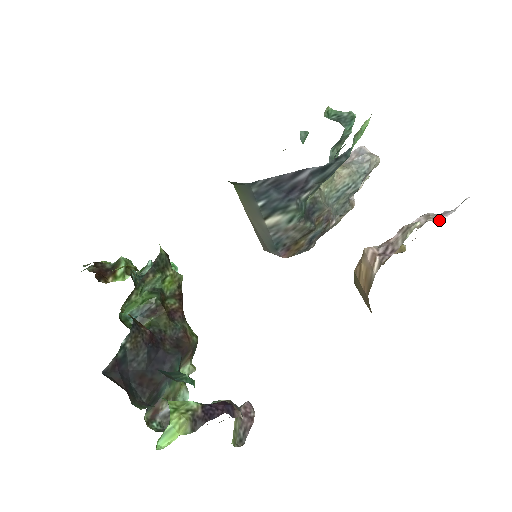
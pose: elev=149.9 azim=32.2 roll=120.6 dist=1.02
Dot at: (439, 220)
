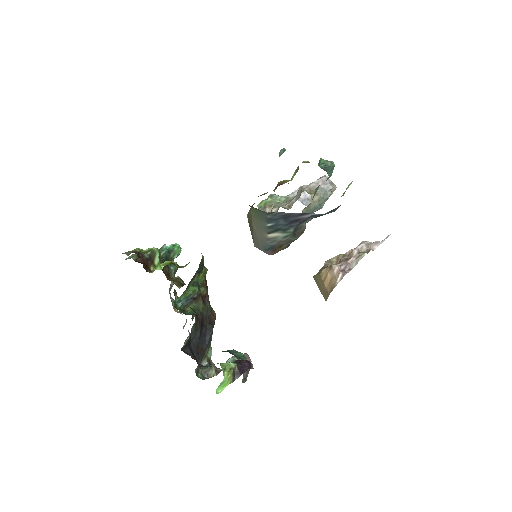
Dot at: (373, 248)
